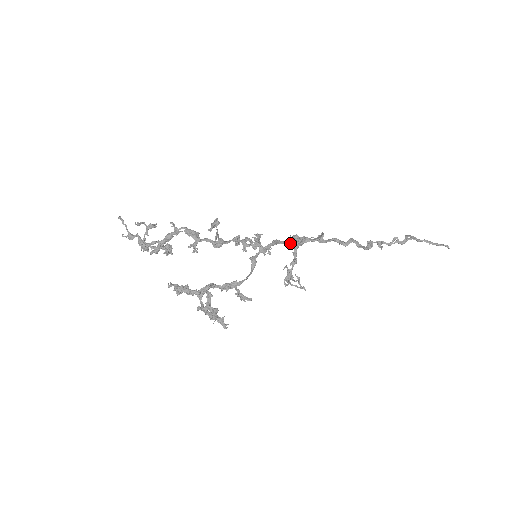
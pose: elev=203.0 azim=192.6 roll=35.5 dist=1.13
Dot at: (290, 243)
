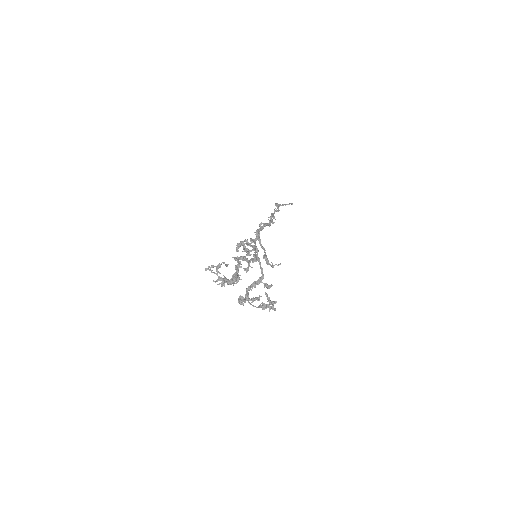
Dot at: (258, 238)
